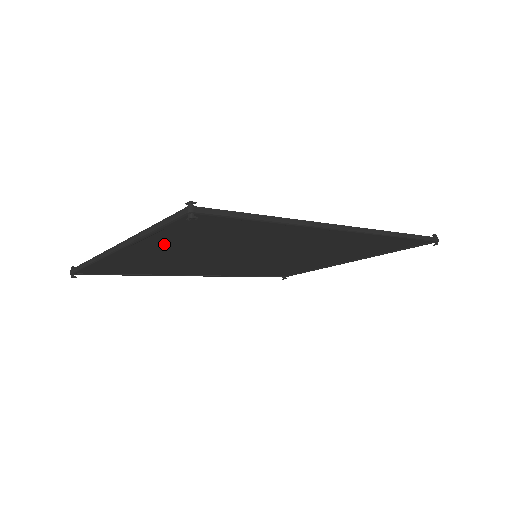
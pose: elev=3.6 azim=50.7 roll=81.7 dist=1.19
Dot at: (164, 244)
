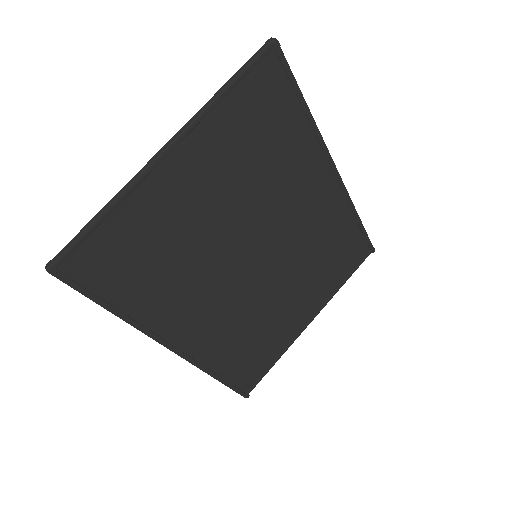
Dot at: (214, 147)
